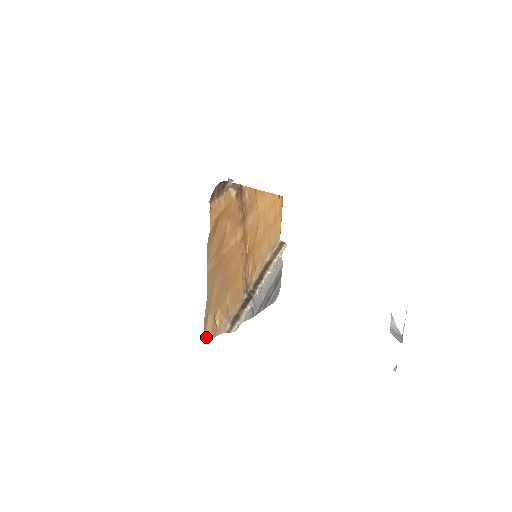
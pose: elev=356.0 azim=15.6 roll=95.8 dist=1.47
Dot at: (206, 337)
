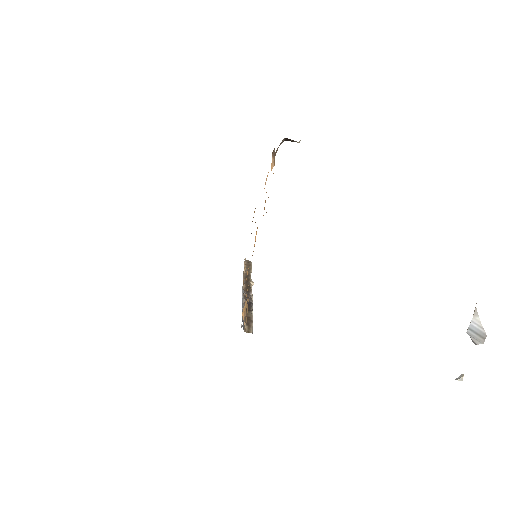
Dot at: occluded
